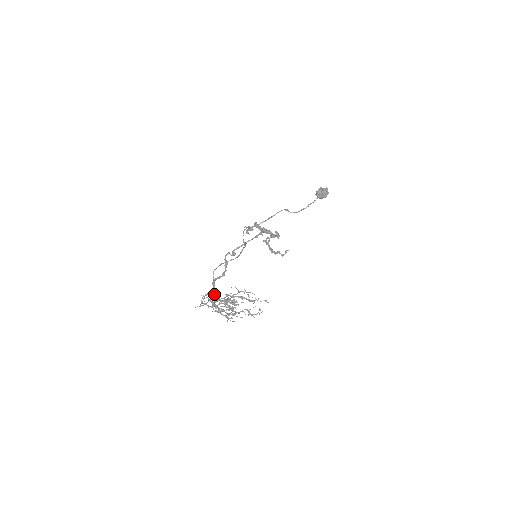
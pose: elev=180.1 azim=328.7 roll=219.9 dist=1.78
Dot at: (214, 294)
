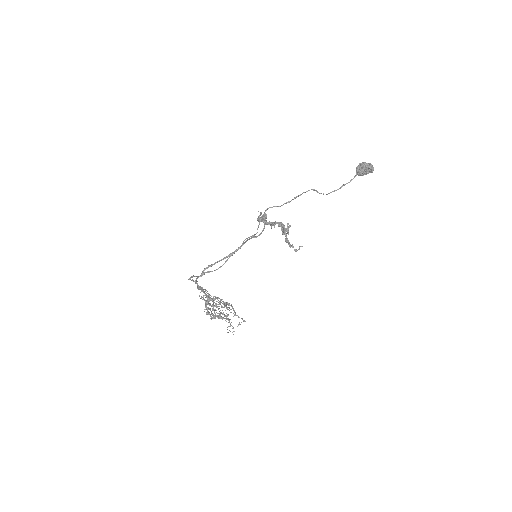
Dot at: (205, 295)
